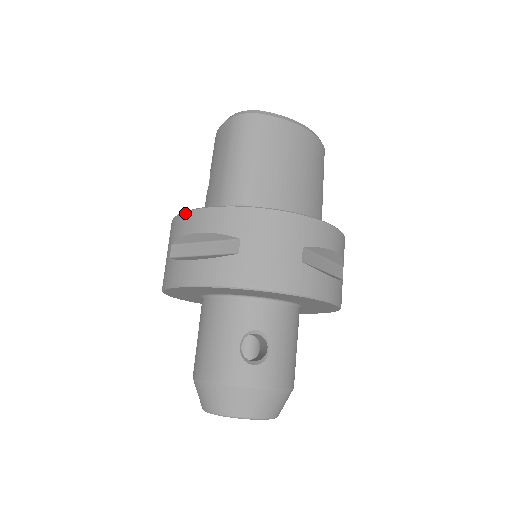
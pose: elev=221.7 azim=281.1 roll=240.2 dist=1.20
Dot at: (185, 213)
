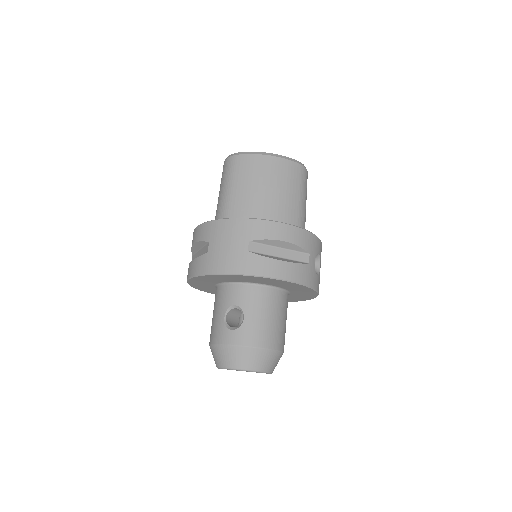
Dot at: (193, 233)
